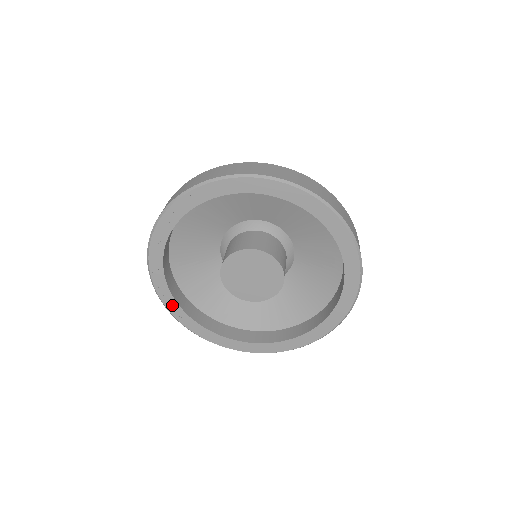
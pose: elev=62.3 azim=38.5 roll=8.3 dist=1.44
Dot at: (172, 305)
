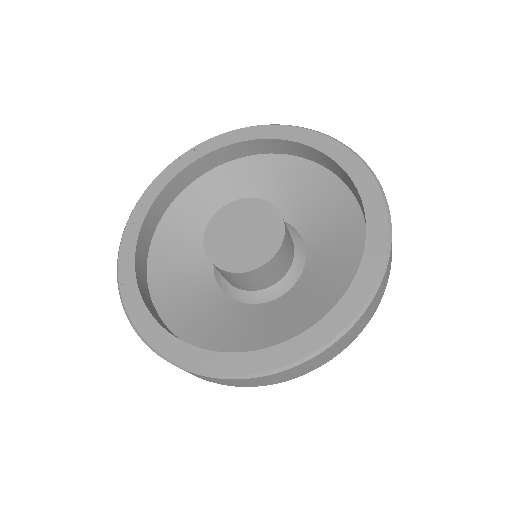
Dot at: (127, 263)
